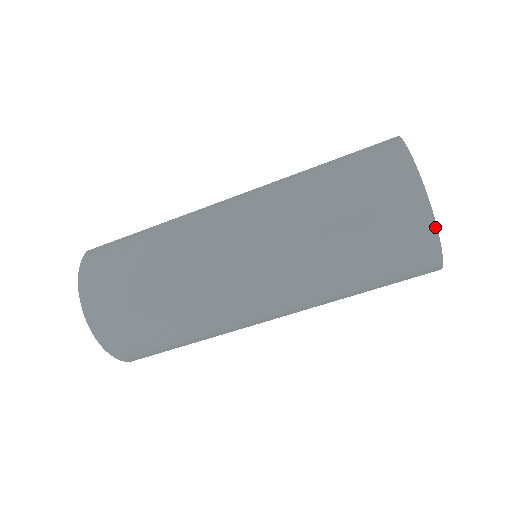
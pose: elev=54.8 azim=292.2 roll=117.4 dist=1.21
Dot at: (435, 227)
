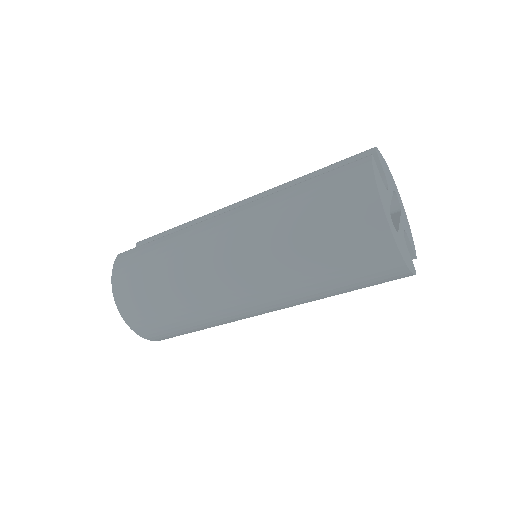
Dot at: (397, 250)
